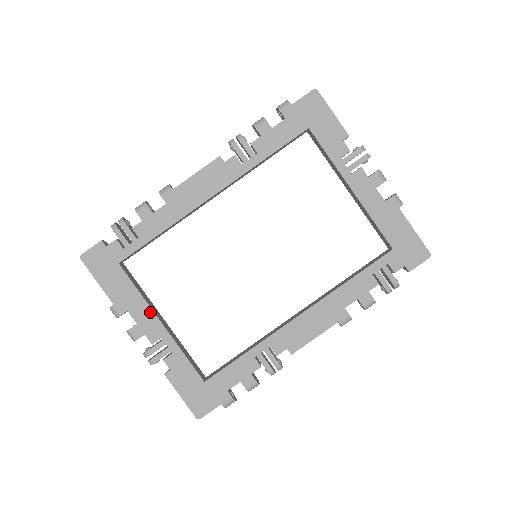
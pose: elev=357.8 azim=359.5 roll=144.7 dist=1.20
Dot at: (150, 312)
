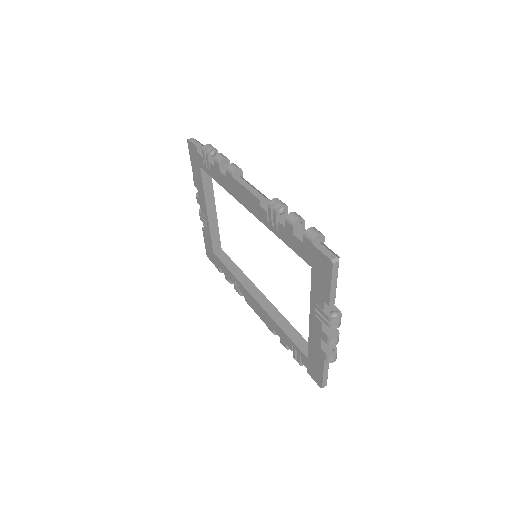
Dot at: (205, 203)
